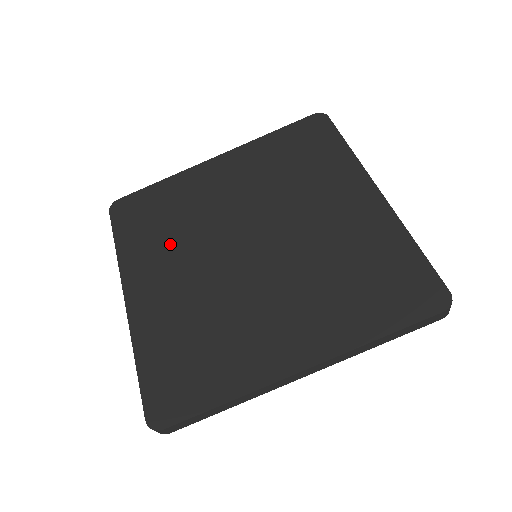
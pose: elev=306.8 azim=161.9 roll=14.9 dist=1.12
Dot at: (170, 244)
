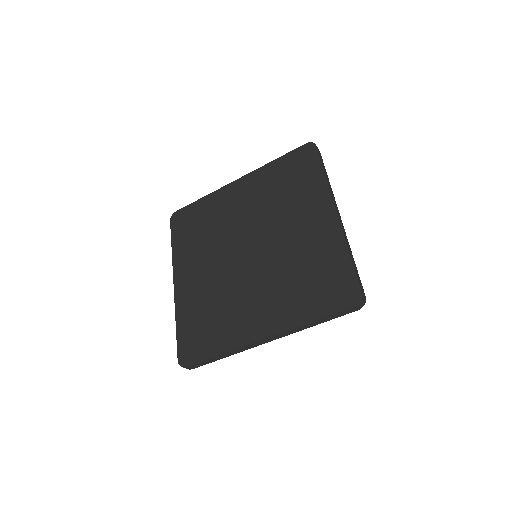
Dot at: (202, 247)
